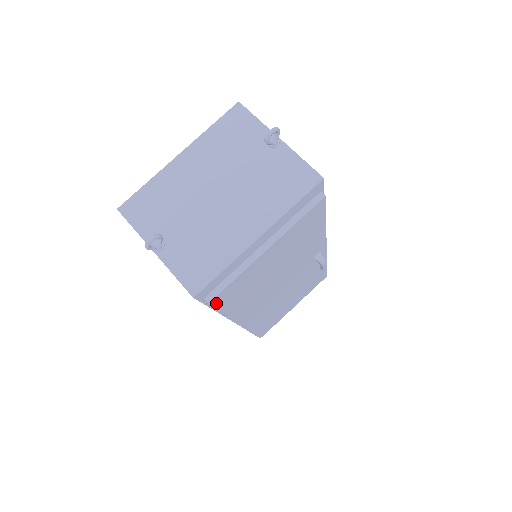
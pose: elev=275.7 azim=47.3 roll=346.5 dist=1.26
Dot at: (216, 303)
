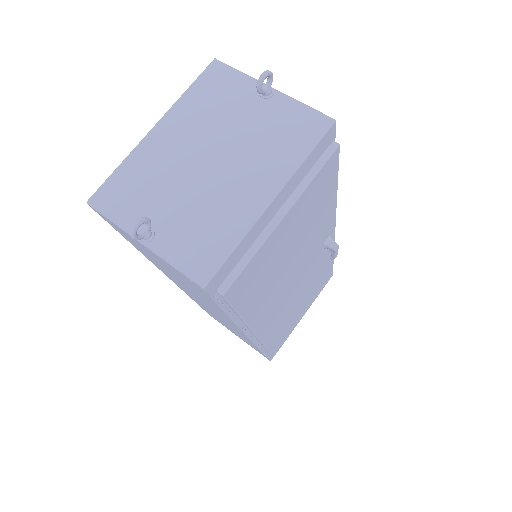
Dot at: (231, 297)
